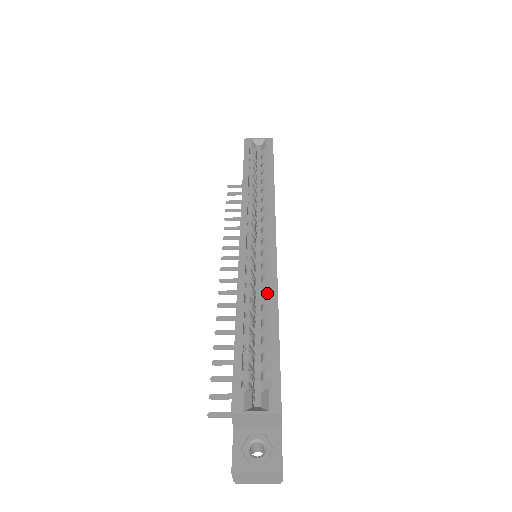
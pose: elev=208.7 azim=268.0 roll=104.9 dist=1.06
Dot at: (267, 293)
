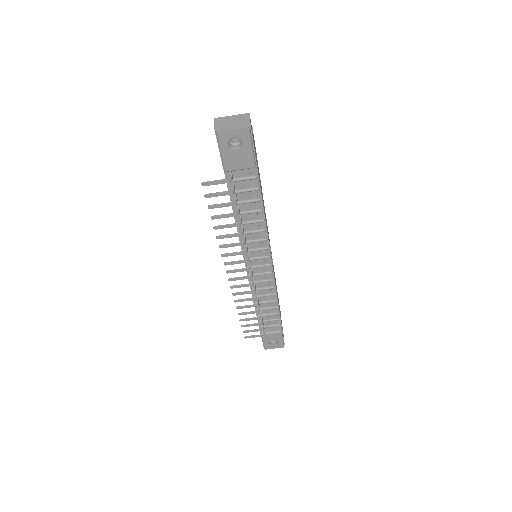
Dot at: occluded
